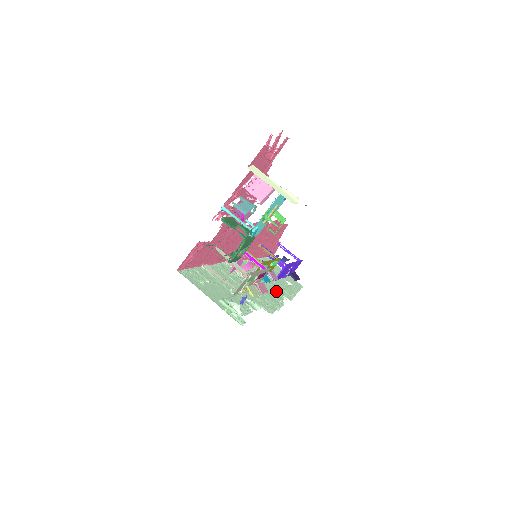
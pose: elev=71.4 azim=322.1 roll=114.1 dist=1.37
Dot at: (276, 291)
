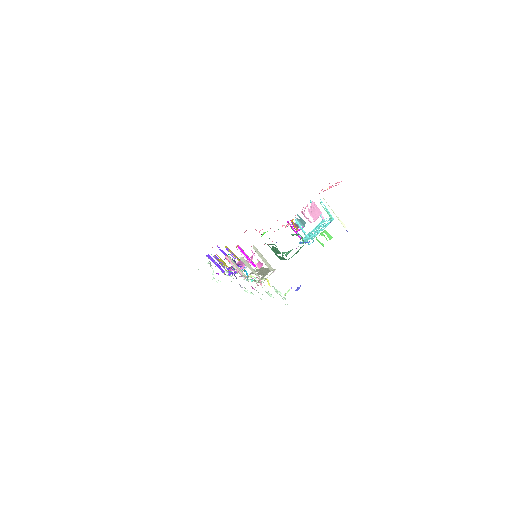
Dot at: occluded
